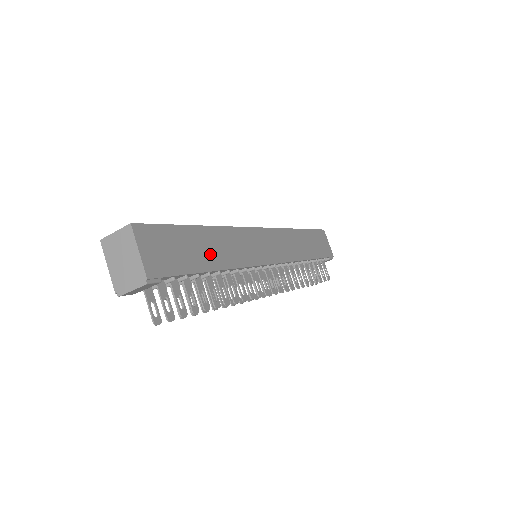
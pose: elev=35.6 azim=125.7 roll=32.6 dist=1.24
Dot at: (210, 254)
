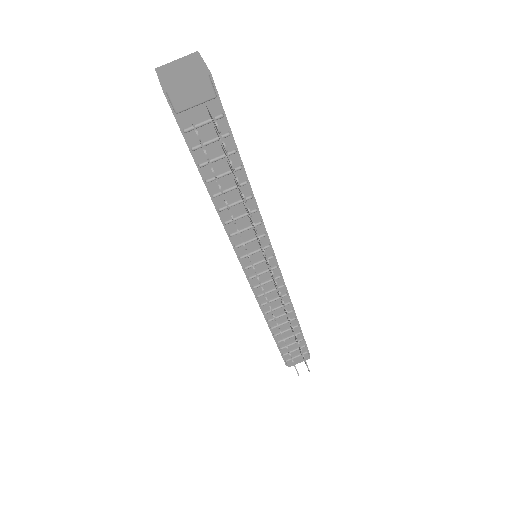
Dot at: occluded
